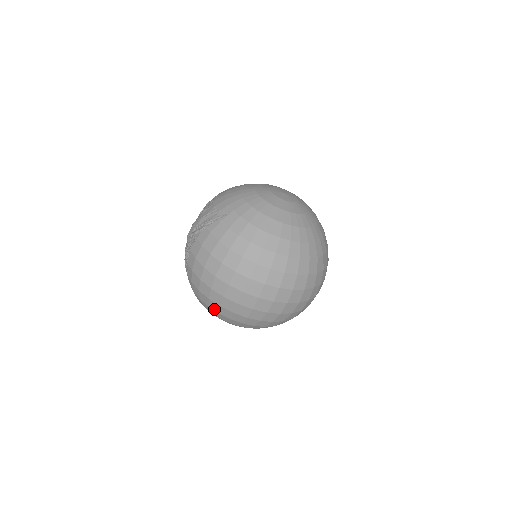
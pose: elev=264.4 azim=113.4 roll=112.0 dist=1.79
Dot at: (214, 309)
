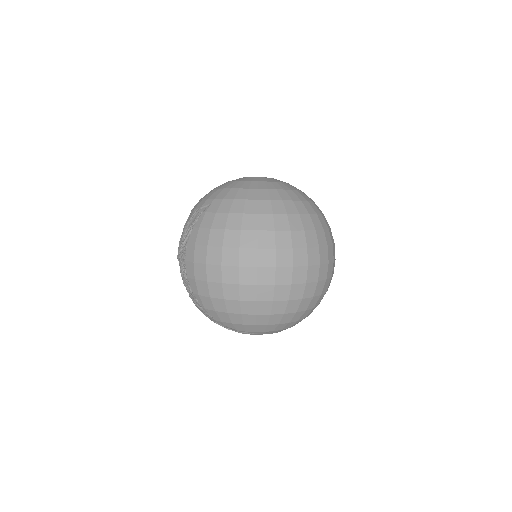
Dot at: (234, 311)
